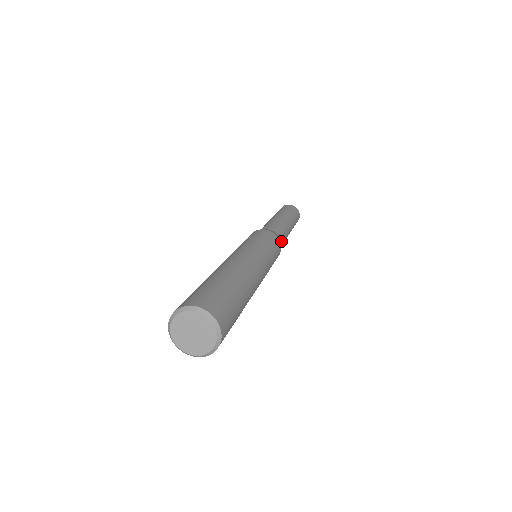
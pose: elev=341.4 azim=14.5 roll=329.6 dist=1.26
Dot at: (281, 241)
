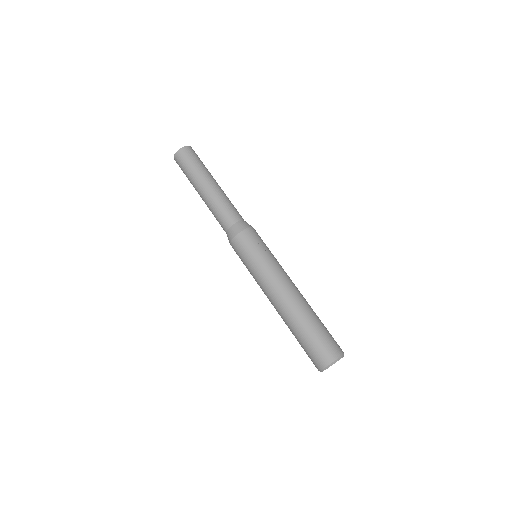
Dot at: occluded
